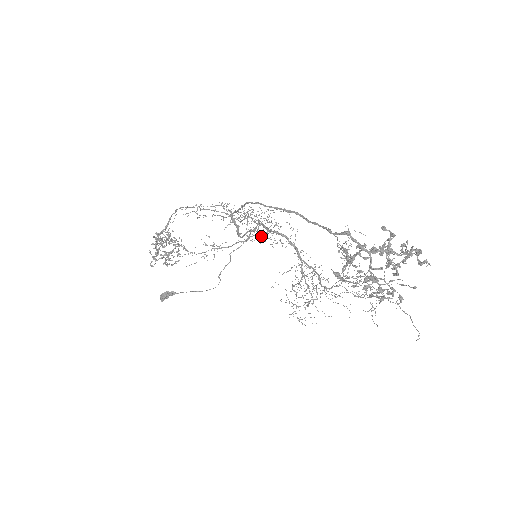
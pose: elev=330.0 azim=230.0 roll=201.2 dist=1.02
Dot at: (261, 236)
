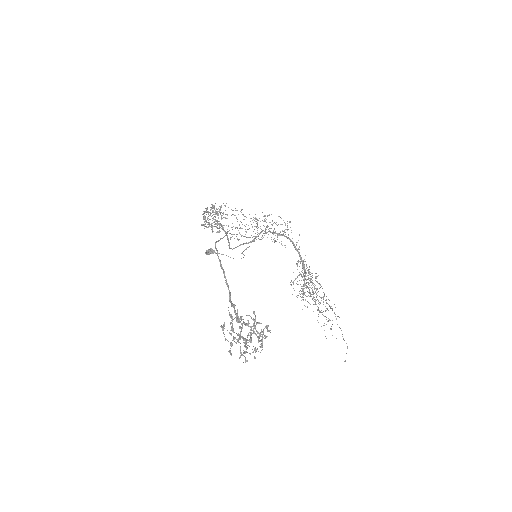
Dot at: (279, 233)
